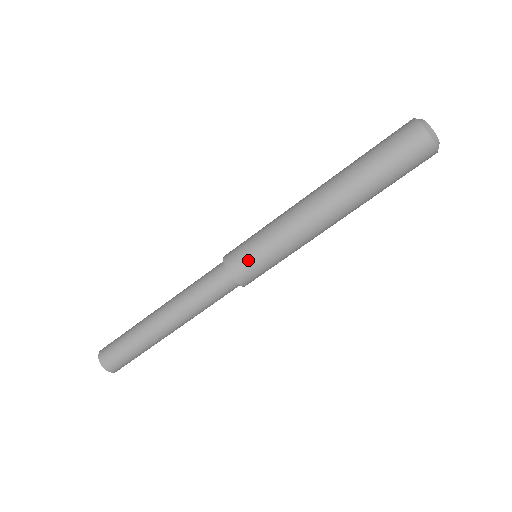
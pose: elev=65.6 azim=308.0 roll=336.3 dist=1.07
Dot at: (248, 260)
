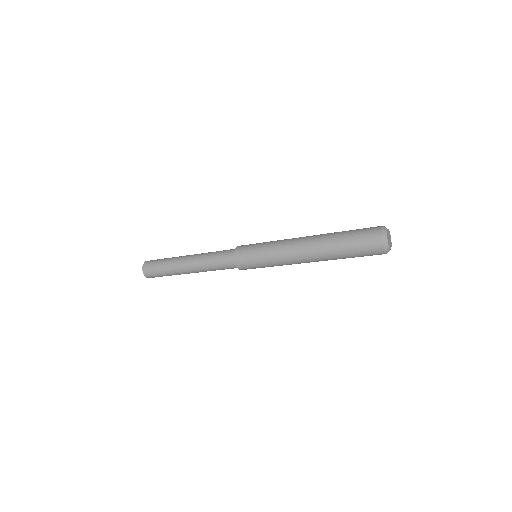
Dot at: occluded
